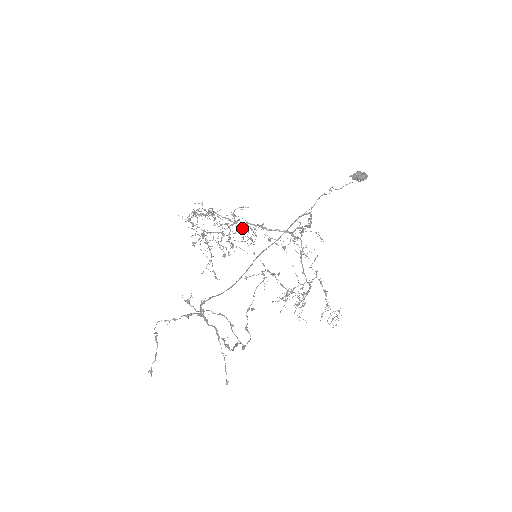
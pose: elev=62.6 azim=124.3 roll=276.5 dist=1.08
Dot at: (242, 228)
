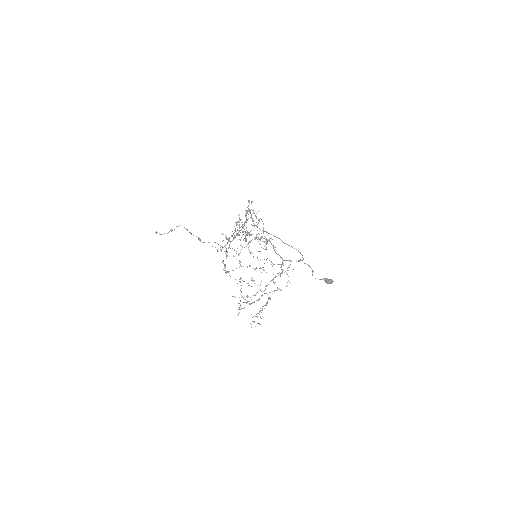
Dot at: (263, 241)
